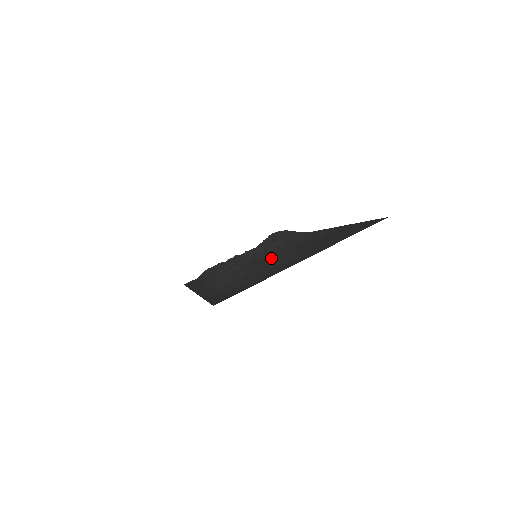
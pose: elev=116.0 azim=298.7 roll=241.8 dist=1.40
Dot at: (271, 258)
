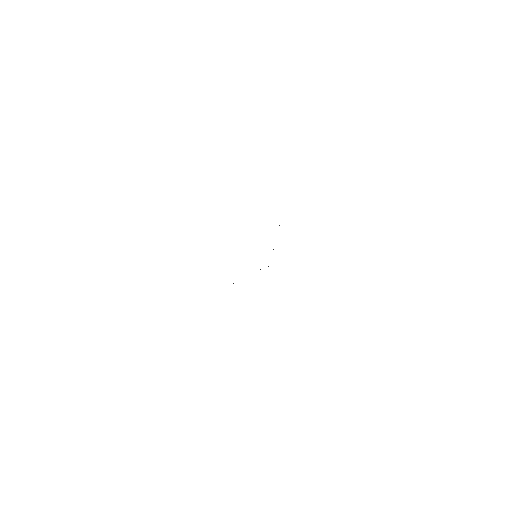
Dot at: occluded
